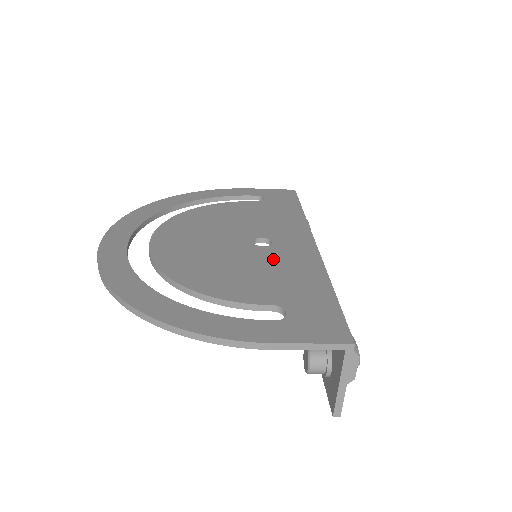
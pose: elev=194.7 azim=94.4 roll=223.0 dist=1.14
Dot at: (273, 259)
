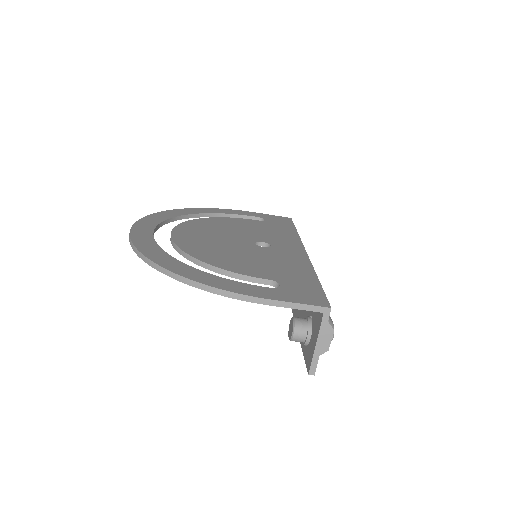
Dot at: (271, 255)
